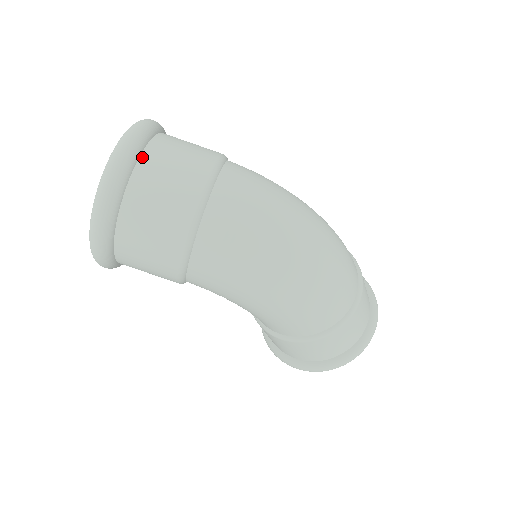
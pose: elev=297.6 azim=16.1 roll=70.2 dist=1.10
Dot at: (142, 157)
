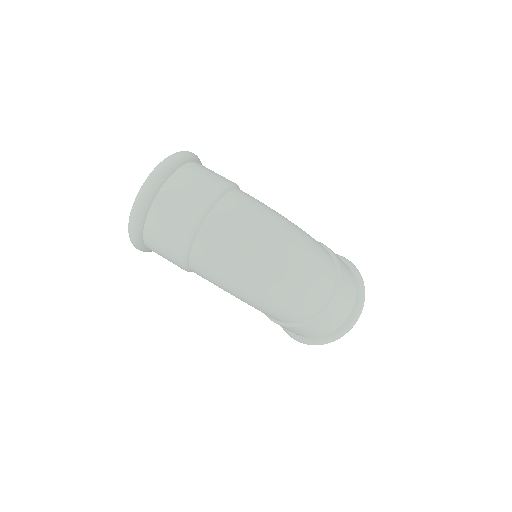
Dot at: (160, 191)
